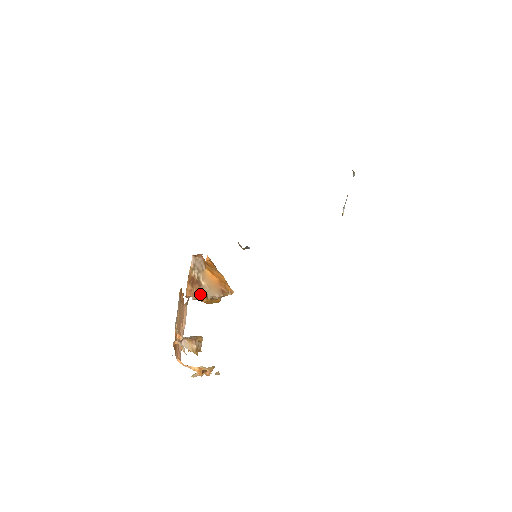
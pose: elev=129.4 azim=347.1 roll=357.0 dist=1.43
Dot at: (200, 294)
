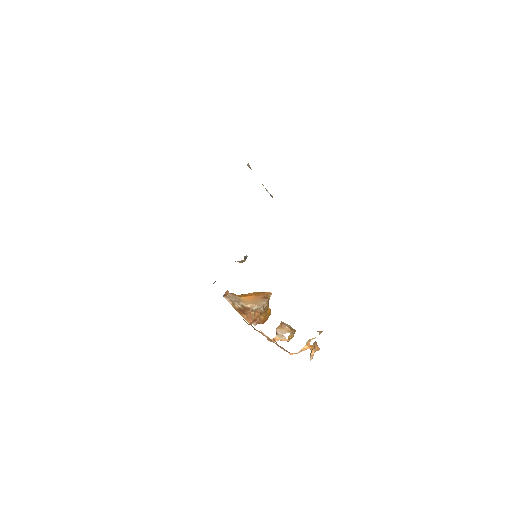
Dot at: (255, 316)
